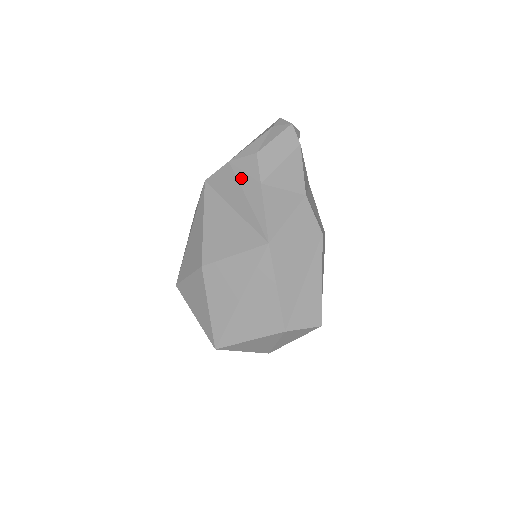
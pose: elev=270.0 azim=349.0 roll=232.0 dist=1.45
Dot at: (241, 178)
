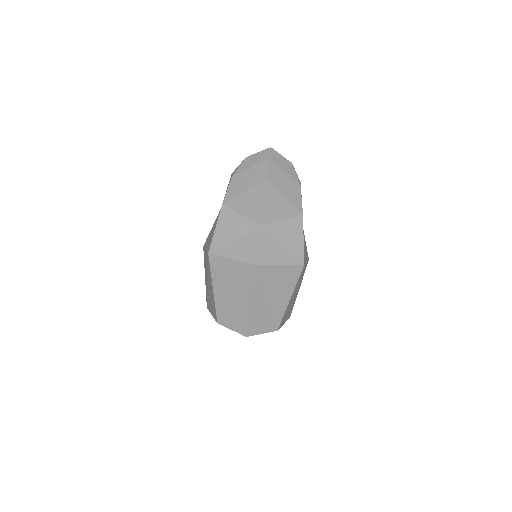
Dot at: occluded
